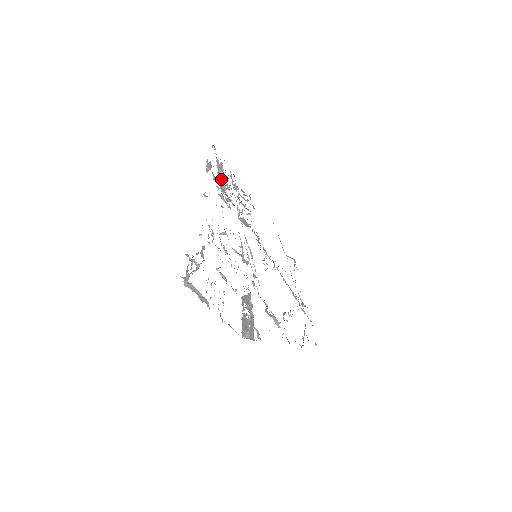
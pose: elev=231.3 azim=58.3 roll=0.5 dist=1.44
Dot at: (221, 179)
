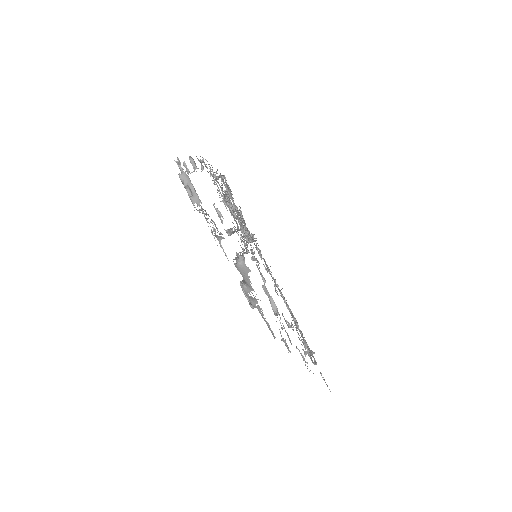
Dot at: occluded
